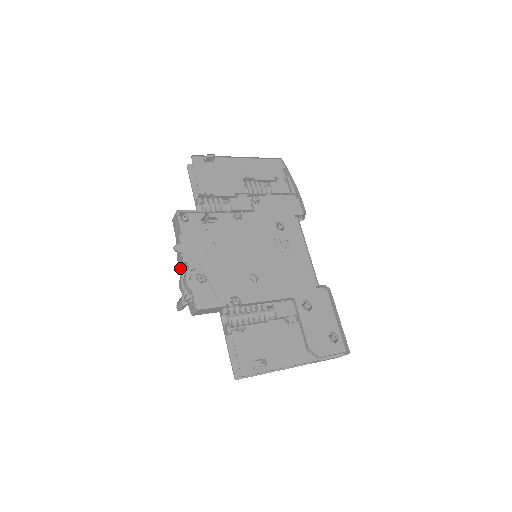
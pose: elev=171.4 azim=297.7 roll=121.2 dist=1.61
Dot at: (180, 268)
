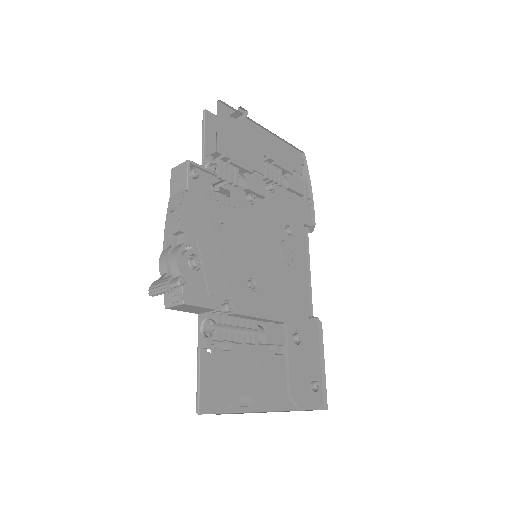
Dot at: (167, 237)
